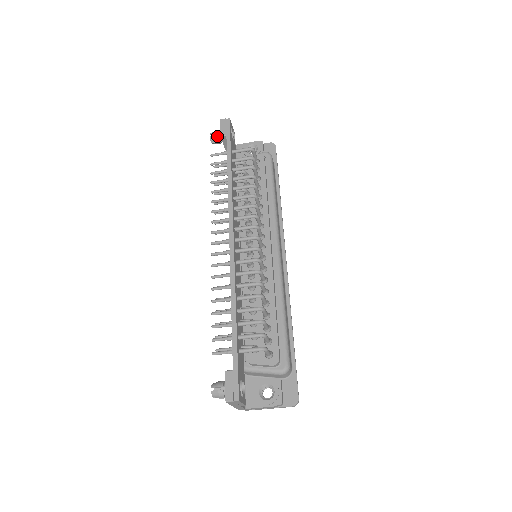
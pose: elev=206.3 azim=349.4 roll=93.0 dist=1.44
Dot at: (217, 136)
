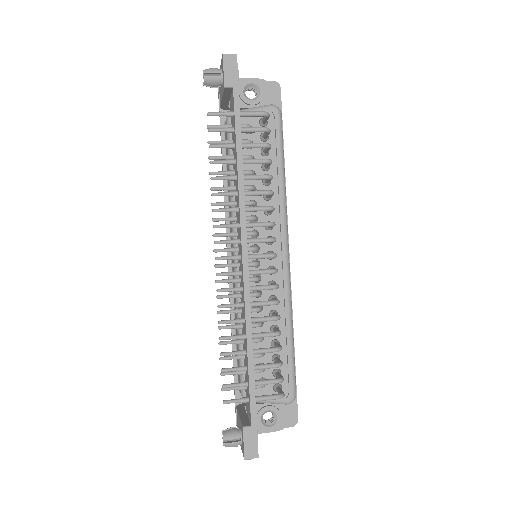
Dot at: (215, 80)
